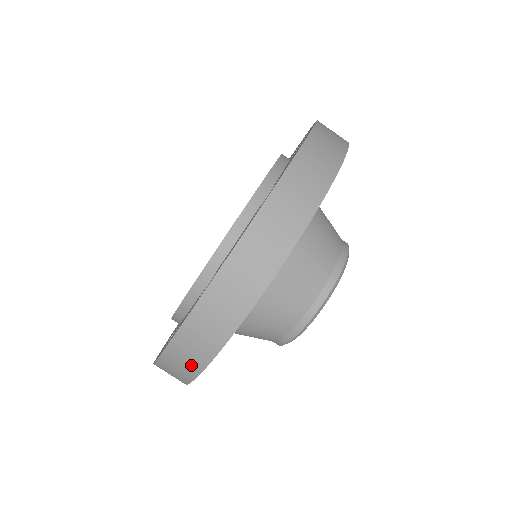
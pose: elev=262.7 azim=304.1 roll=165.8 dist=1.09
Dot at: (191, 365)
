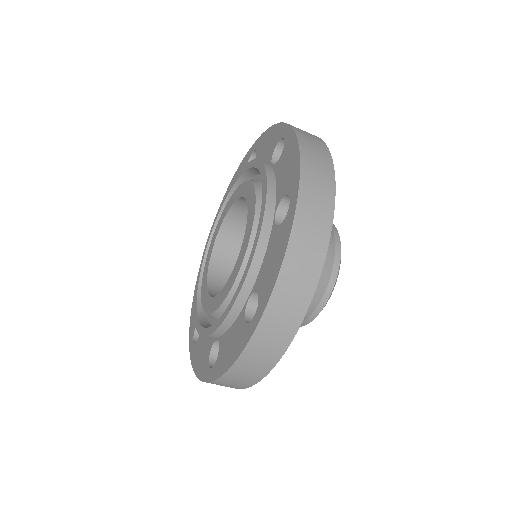
Dot at: occluded
